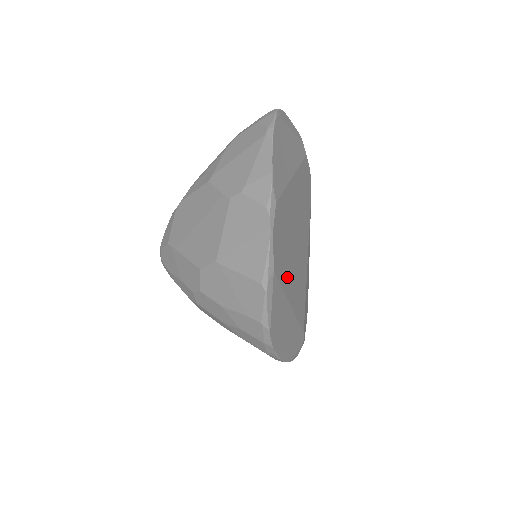
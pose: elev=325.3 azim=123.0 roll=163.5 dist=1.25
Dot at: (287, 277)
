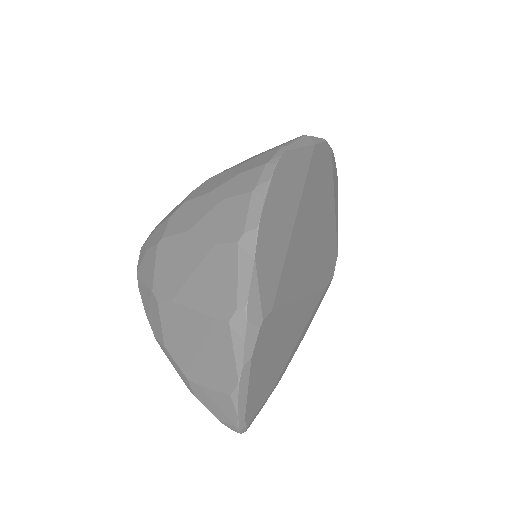
Dot at: (308, 198)
